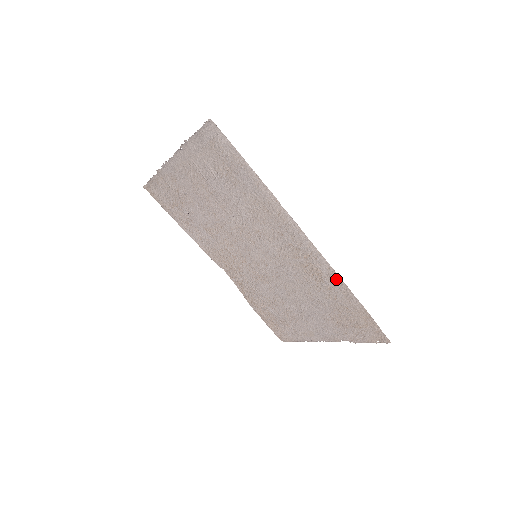
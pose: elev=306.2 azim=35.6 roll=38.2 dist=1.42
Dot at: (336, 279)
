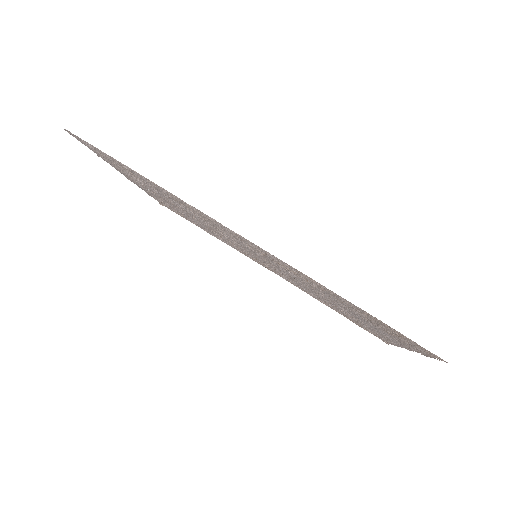
Dot at: (308, 278)
